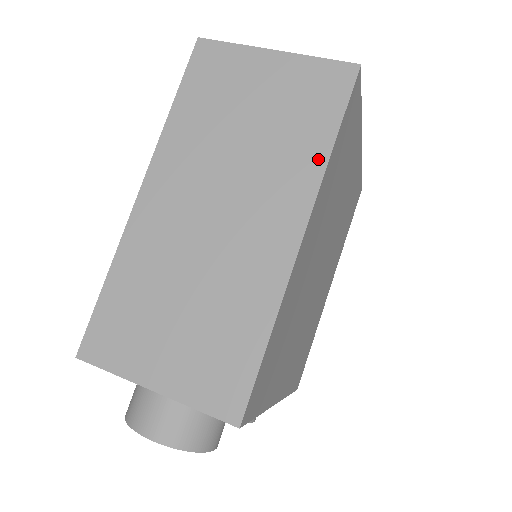
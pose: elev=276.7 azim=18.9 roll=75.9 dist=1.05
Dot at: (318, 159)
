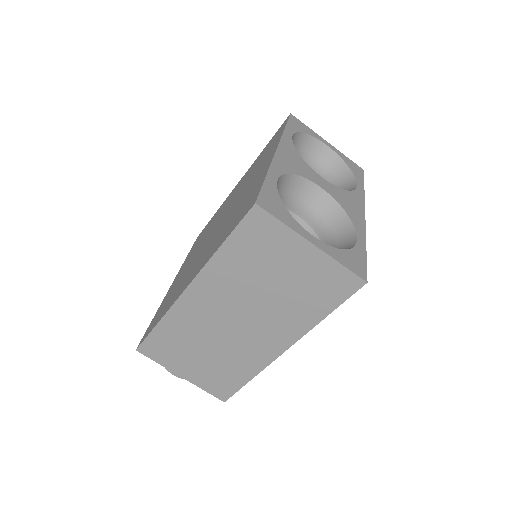
Dot at: (311, 321)
